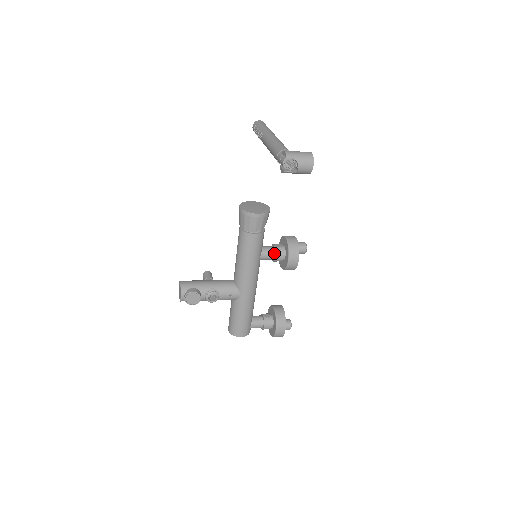
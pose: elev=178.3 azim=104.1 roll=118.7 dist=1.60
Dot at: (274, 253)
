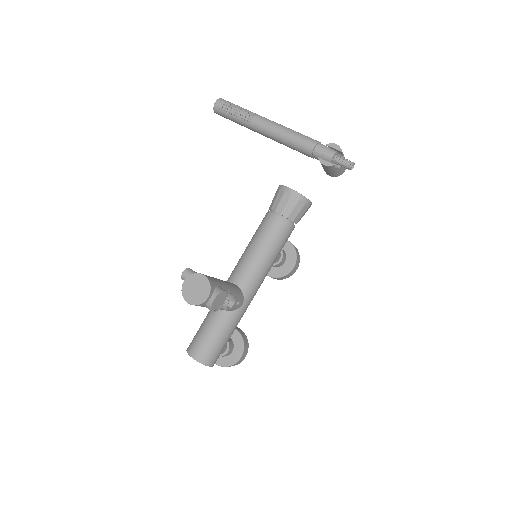
Dot at: (279, 255)
